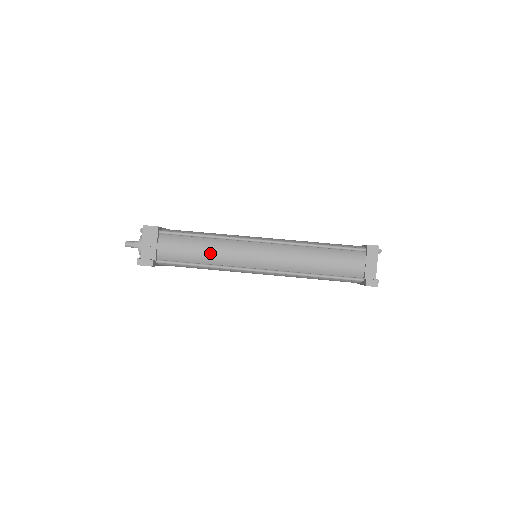
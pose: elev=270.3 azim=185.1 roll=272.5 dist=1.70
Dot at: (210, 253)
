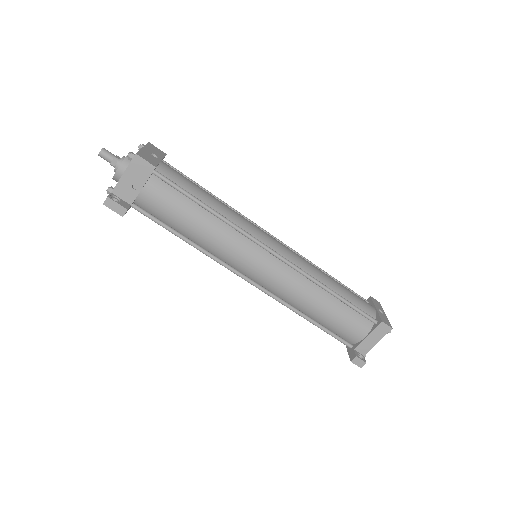
Dot at: (205, 235)
